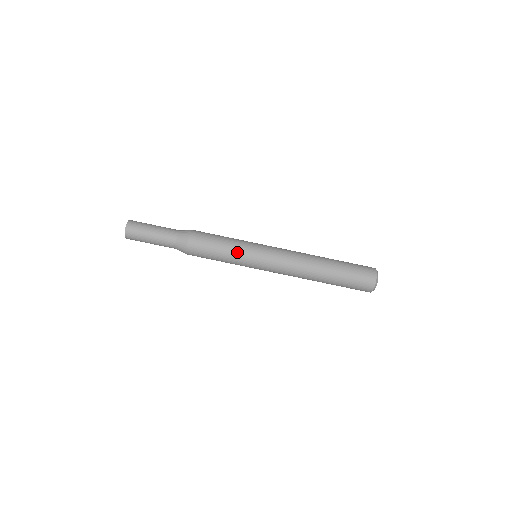
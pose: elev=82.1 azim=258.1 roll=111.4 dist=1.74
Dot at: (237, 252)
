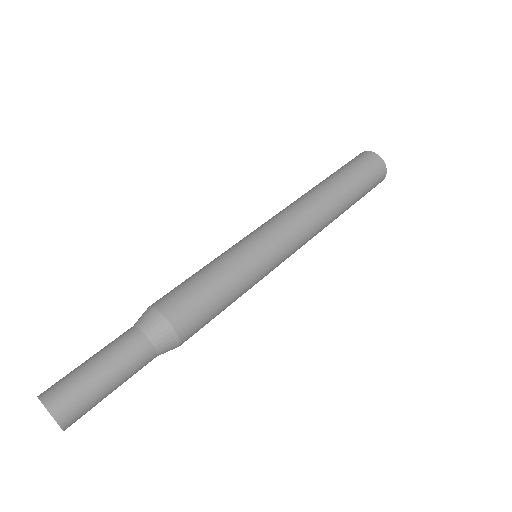
Dot at: (219, 256)
